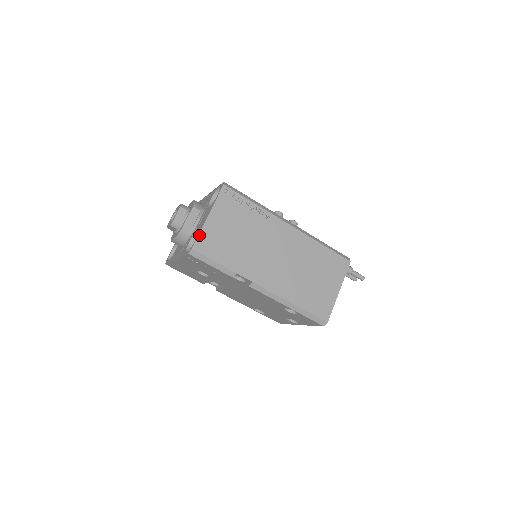
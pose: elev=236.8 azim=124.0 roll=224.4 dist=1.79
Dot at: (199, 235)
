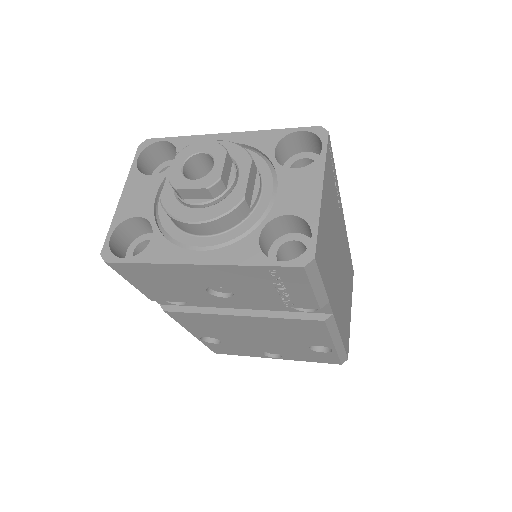
Dot at: (318, 229)
